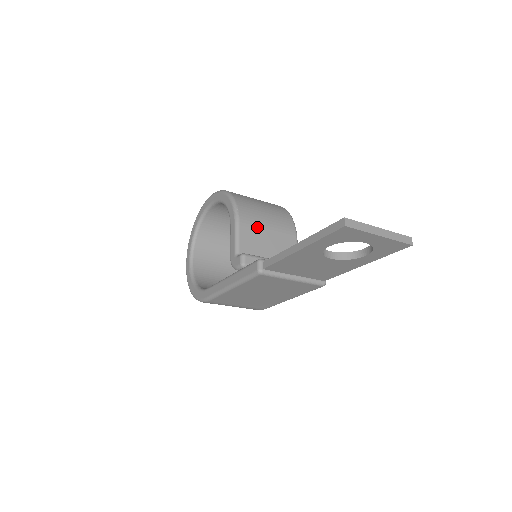
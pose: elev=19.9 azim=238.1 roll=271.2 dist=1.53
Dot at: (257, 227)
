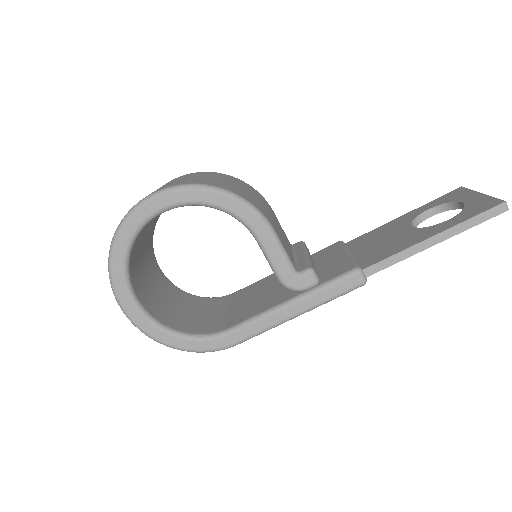
Dot at: (274, 222)
